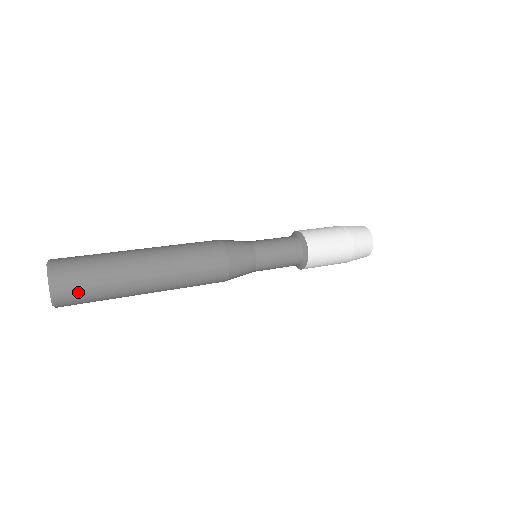
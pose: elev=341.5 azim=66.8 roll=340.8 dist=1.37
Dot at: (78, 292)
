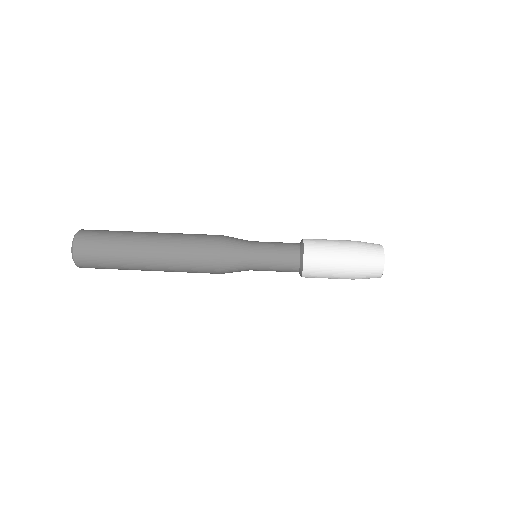
Dot at: (92, 261)
